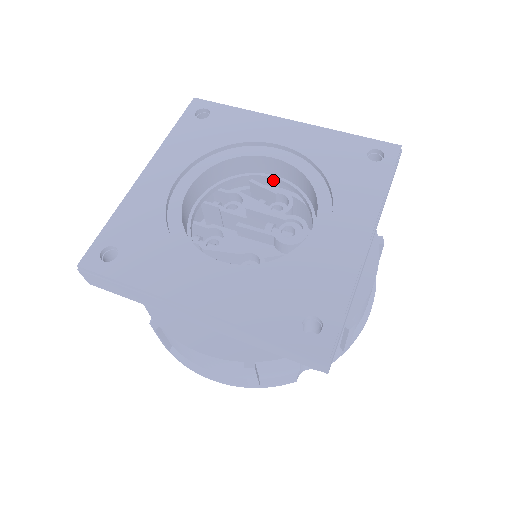
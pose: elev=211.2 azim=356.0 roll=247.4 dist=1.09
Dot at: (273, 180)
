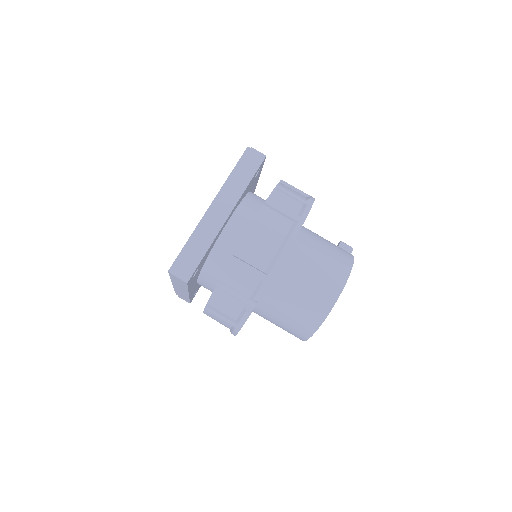
Dot at: occluded
